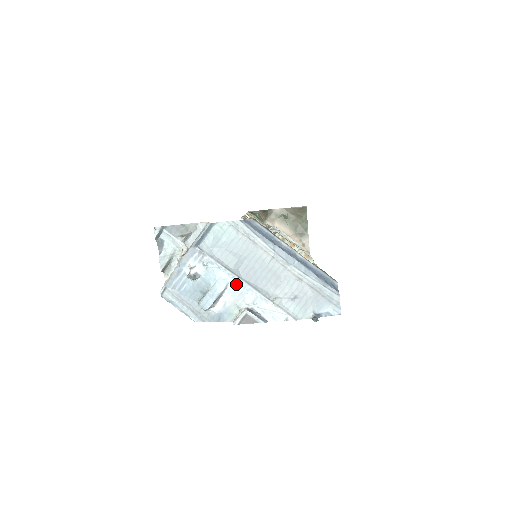
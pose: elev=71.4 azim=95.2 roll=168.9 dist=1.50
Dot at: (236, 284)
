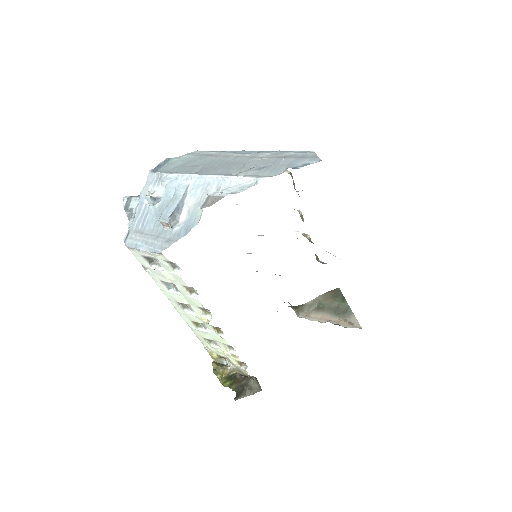
Dot at: (196, 183)
